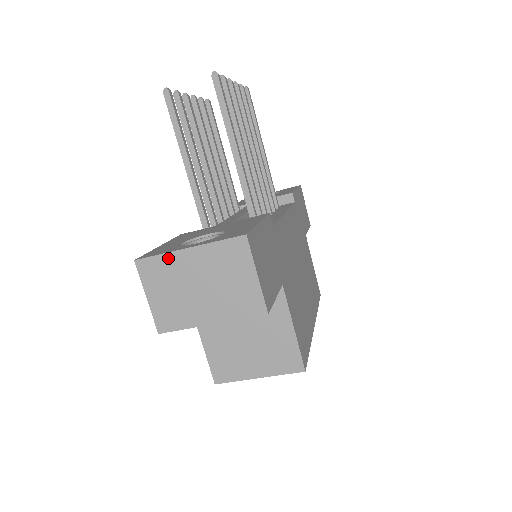
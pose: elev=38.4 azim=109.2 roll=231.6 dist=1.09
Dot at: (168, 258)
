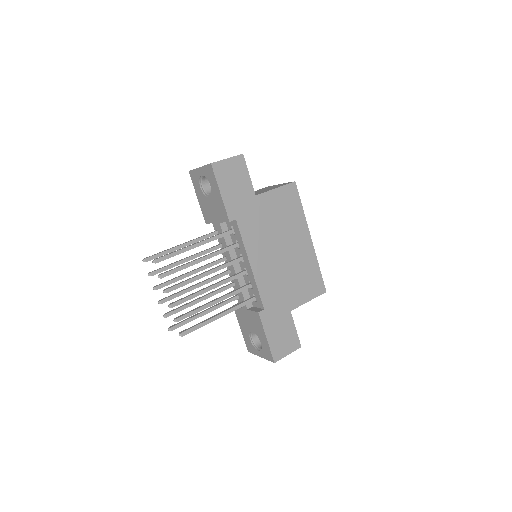
Dot at: occluded
